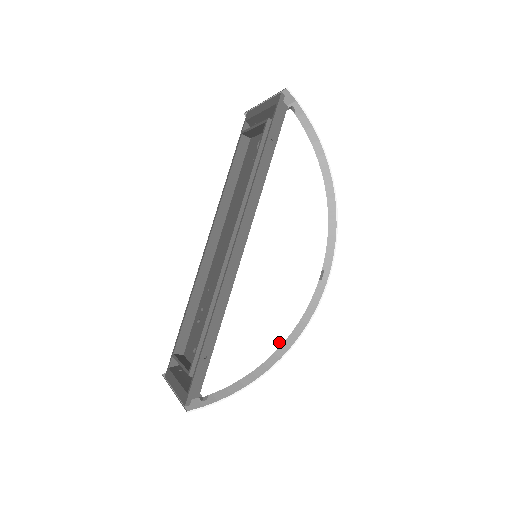
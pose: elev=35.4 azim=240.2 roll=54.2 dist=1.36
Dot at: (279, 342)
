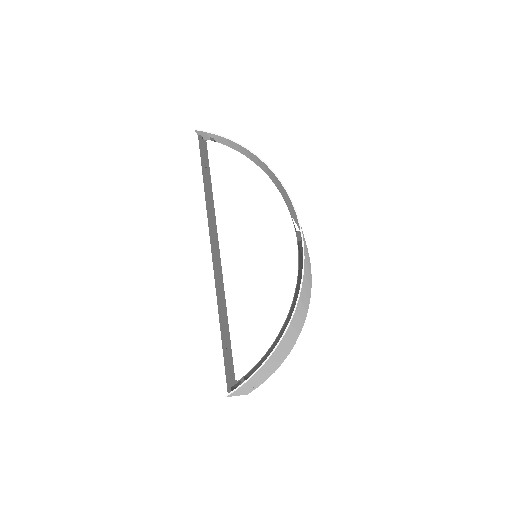
Dot at: (286, 308)
